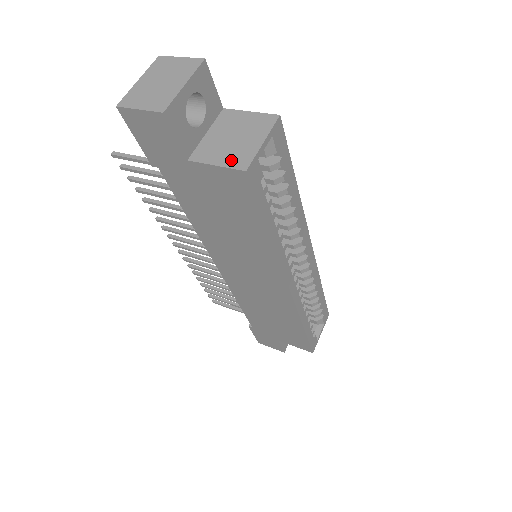
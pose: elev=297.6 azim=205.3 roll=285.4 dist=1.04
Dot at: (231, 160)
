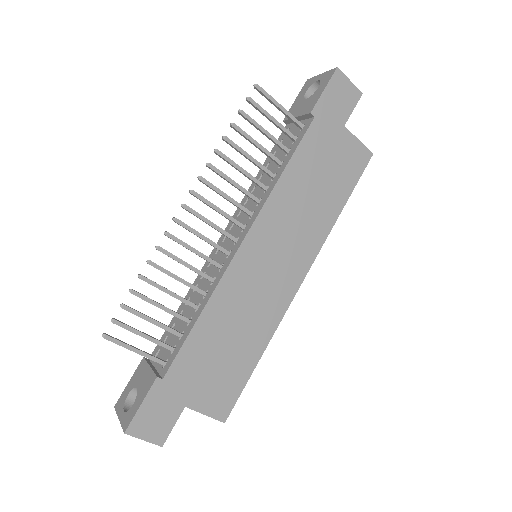
Dot at: (360, 145)
